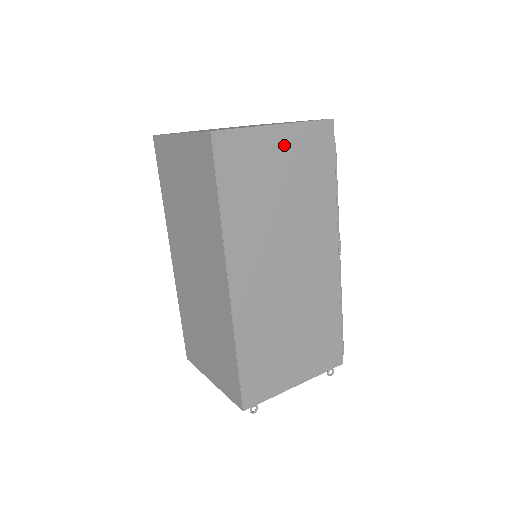
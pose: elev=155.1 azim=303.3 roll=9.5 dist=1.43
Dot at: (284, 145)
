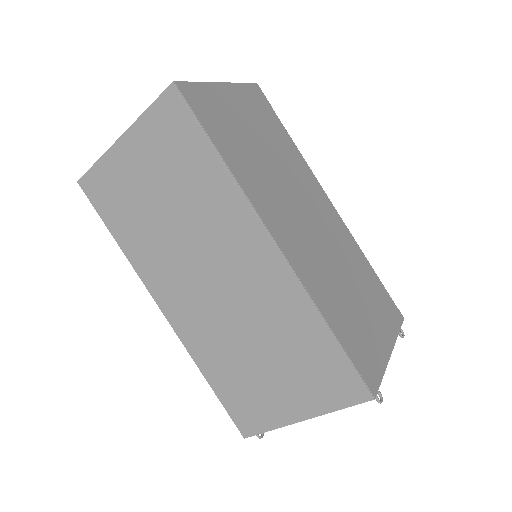
Dot at: (237, 101)
